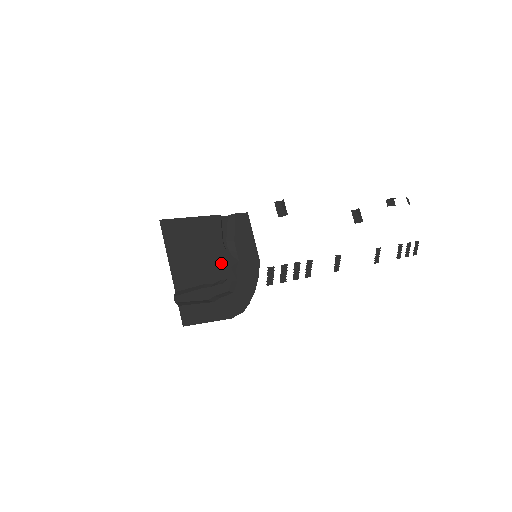
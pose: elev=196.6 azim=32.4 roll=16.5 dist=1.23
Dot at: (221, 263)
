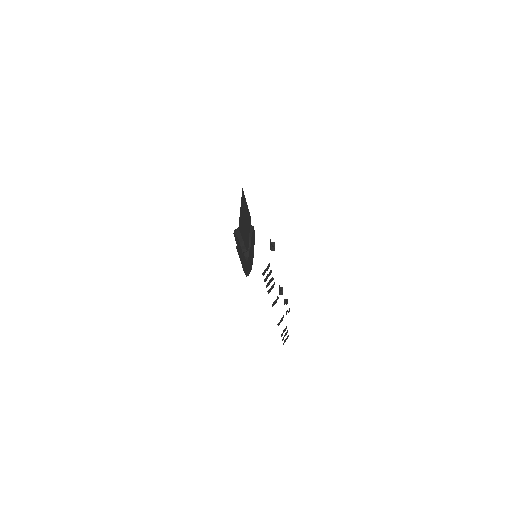
Dot at: (247, 241)
